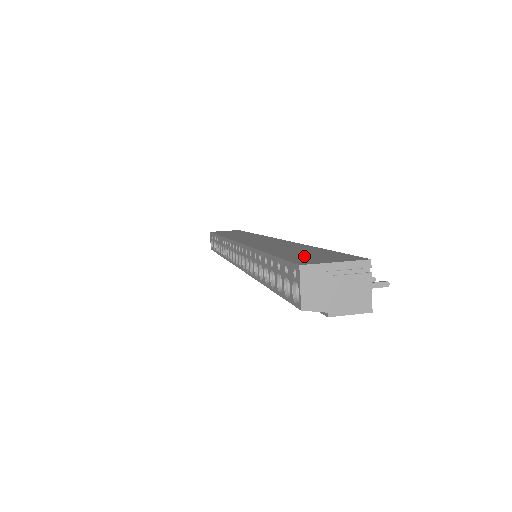
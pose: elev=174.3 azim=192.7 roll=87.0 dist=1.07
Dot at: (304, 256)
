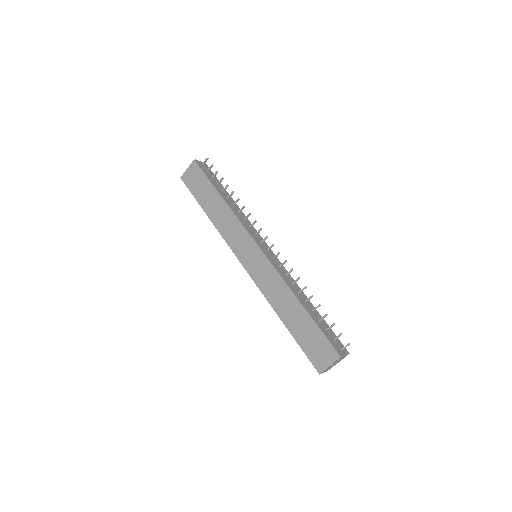
Dot at: (311, 347)
